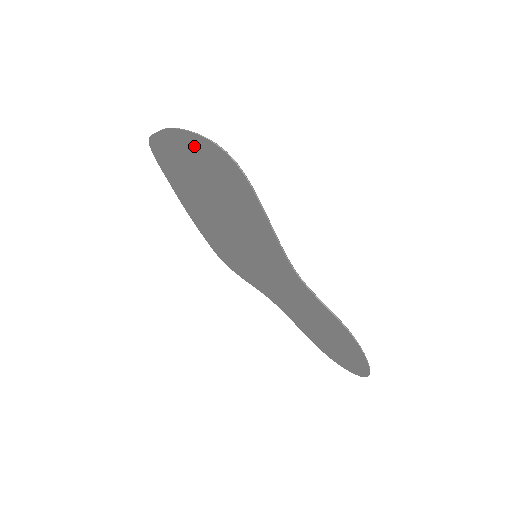
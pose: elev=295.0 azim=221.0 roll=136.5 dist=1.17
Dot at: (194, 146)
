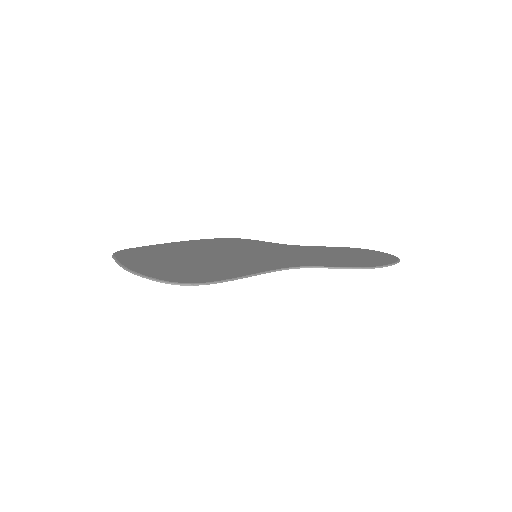
Dot at: occluded
